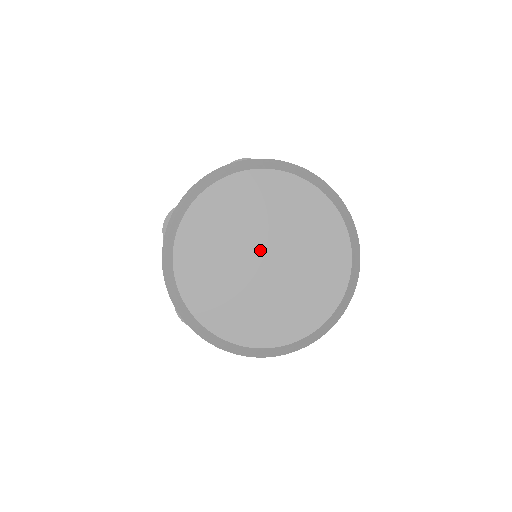
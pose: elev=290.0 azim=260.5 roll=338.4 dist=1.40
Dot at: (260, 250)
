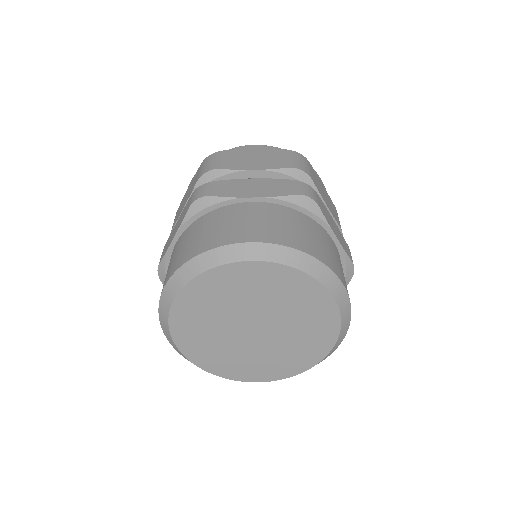
Dot at: (257, 323)
